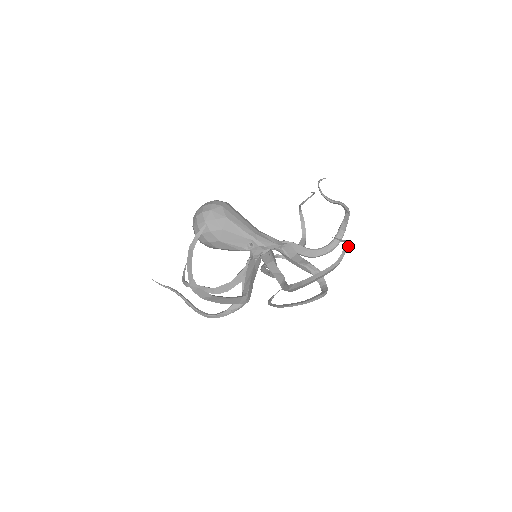
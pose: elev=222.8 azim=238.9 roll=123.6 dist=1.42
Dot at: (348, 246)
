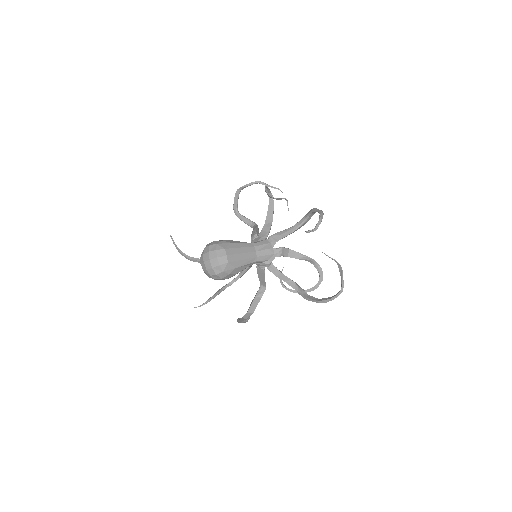
Dot at: occluded
